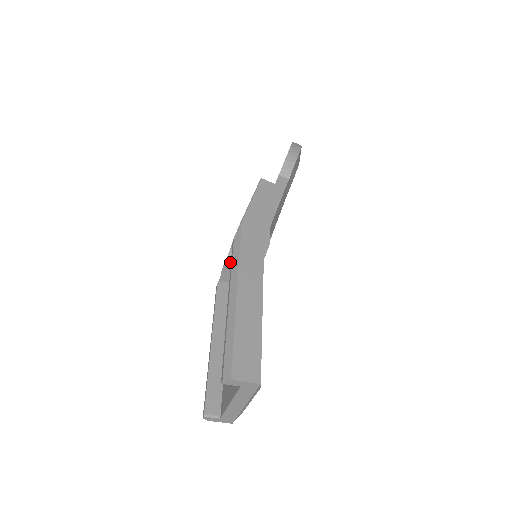
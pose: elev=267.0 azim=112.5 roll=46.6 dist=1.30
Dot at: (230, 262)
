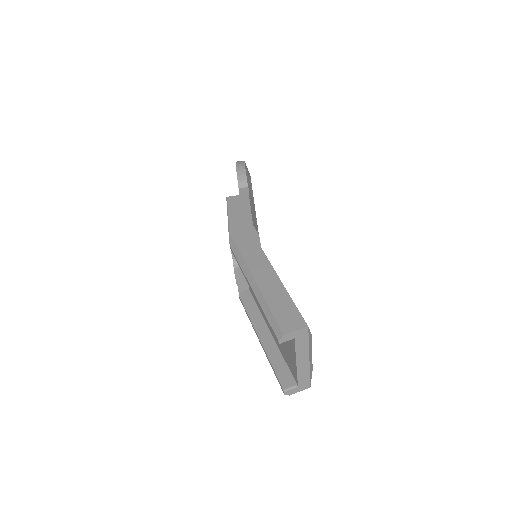
Dot at: (238, 268)
